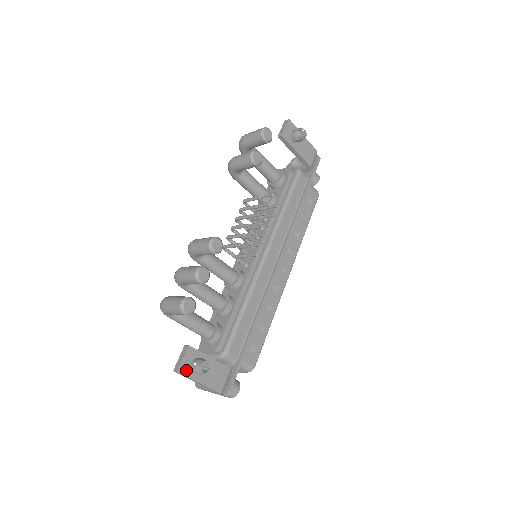
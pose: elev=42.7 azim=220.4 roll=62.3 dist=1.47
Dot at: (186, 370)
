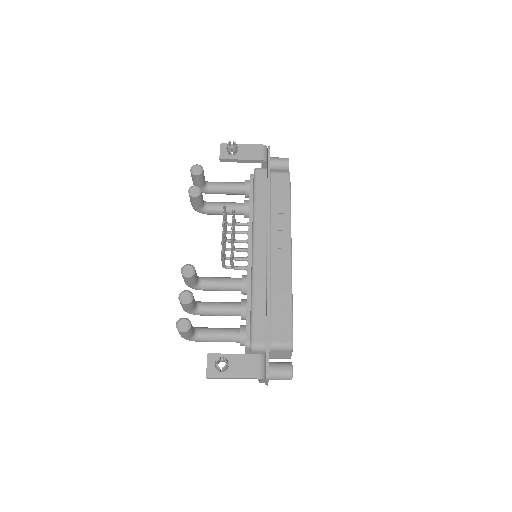
Dot at: (214, 373)
